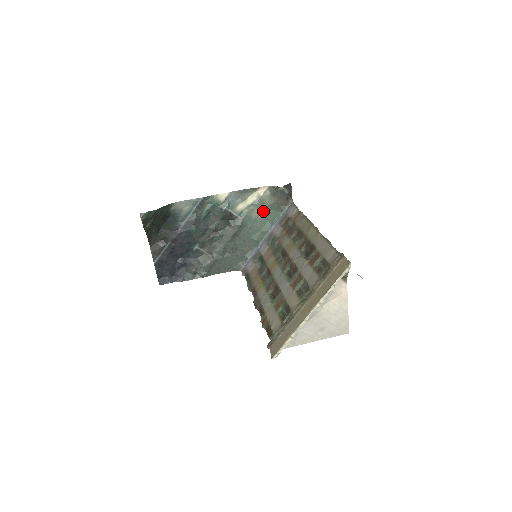
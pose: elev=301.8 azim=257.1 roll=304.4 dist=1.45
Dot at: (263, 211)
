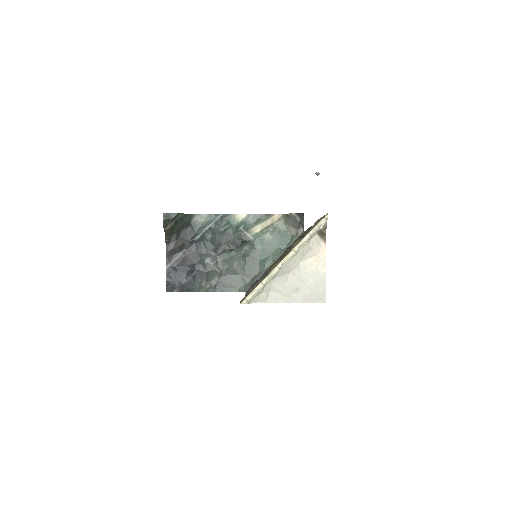
Dot at: (275, 237)
